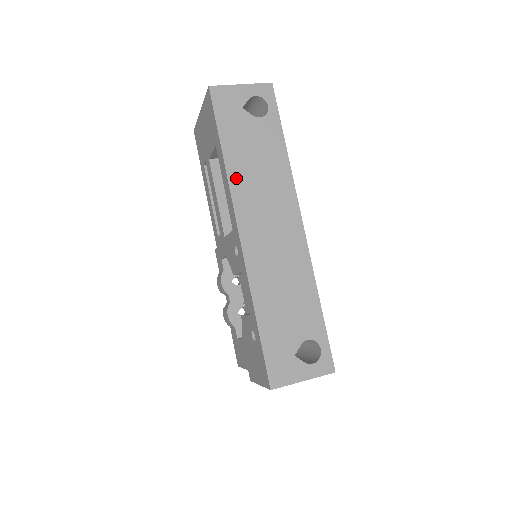
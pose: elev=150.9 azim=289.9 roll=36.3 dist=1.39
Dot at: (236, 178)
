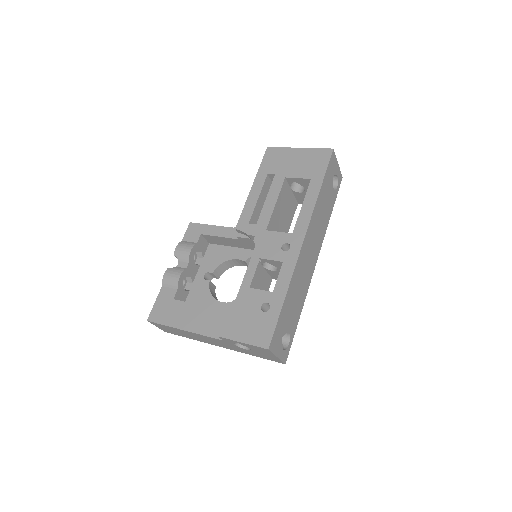
Dot at: (317, 209)
